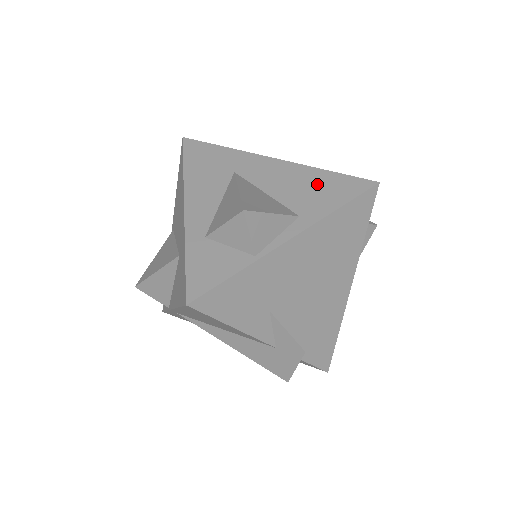
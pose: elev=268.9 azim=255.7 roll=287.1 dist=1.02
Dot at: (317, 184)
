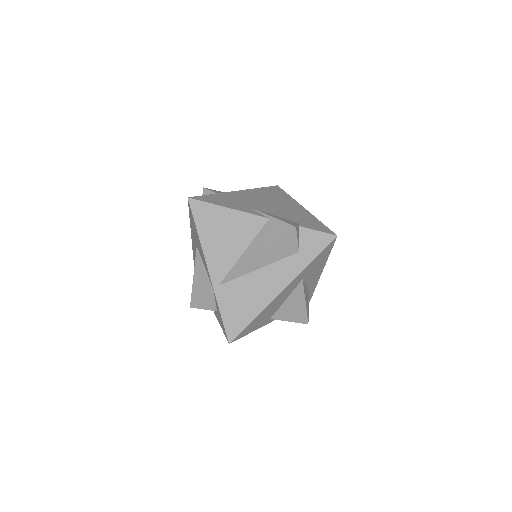
Dot at: occluded
